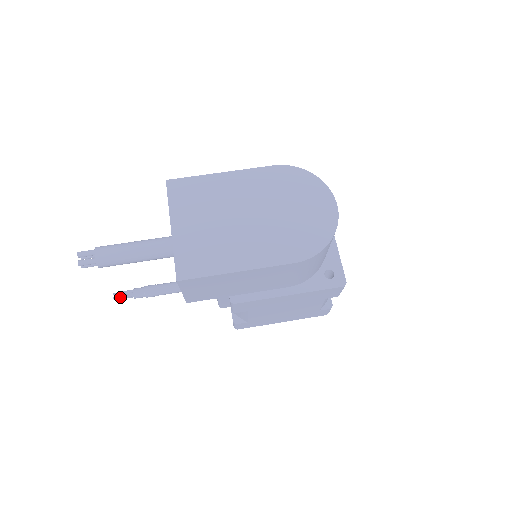
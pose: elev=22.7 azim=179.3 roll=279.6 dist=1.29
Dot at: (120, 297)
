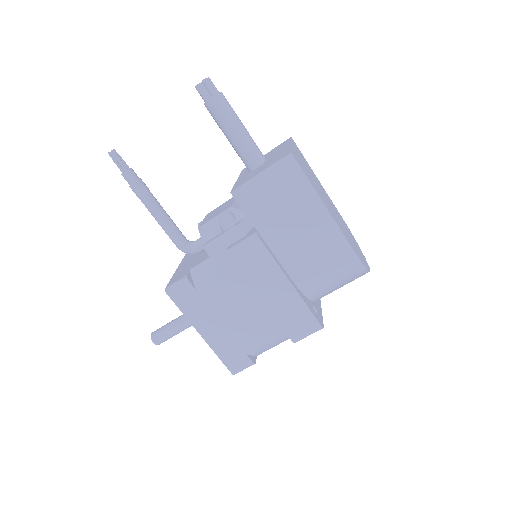
Dot at: (118, 156)
